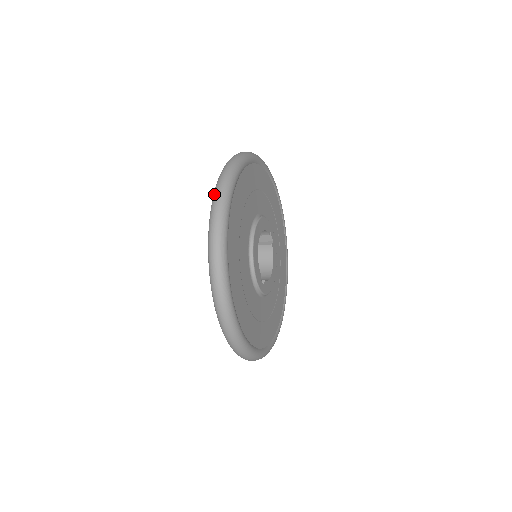
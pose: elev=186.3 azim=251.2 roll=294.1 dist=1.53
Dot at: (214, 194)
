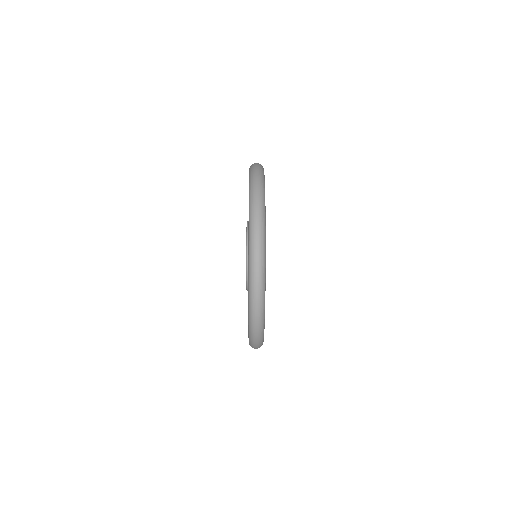
Dot at: occluded
